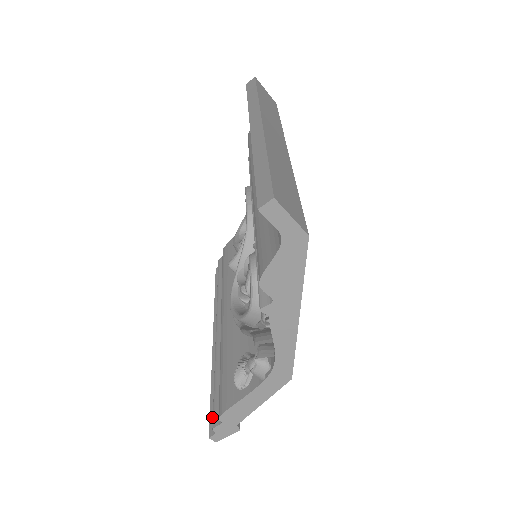
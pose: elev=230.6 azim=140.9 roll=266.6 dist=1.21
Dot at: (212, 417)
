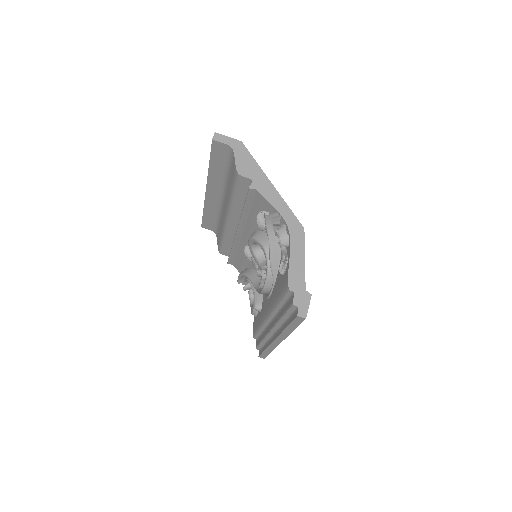
Dot at: (293, 317)
